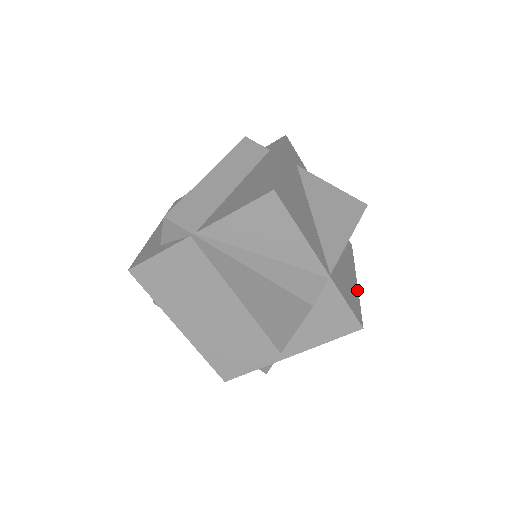
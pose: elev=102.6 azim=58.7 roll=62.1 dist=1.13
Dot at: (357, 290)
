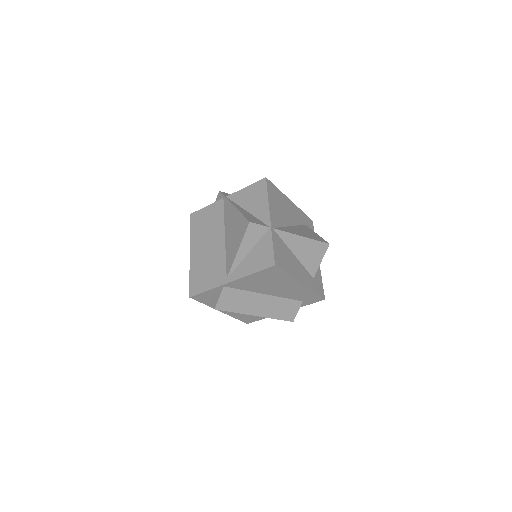
Dot at: (295, 278)
